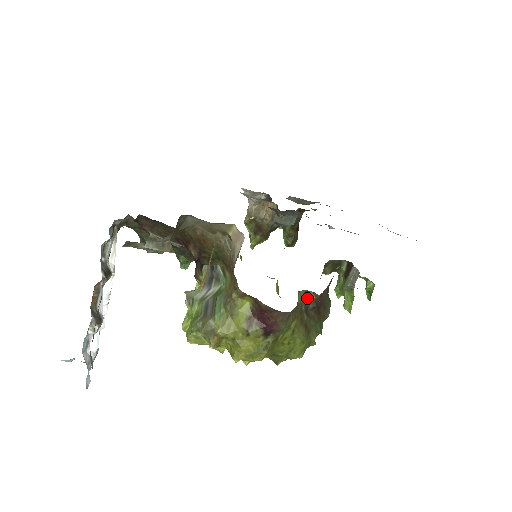
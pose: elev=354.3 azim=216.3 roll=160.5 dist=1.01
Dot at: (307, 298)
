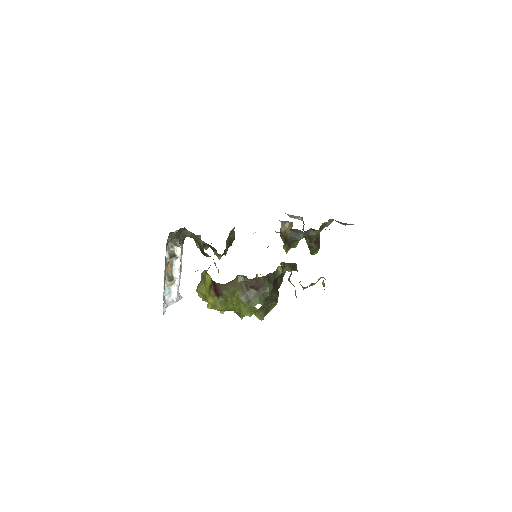
Dot at: (245, 280)
